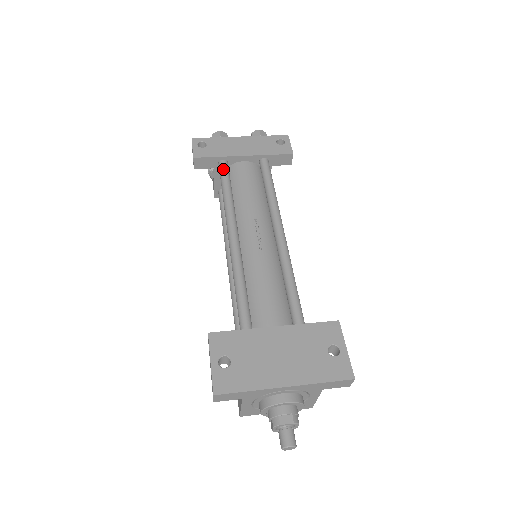
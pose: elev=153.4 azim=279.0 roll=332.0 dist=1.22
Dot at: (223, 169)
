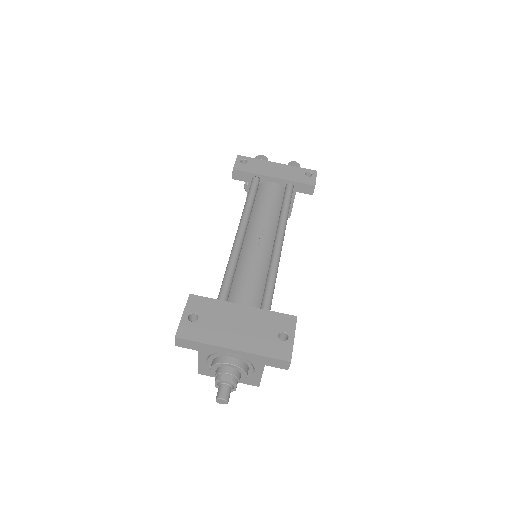
Dot at: (253, 183)
